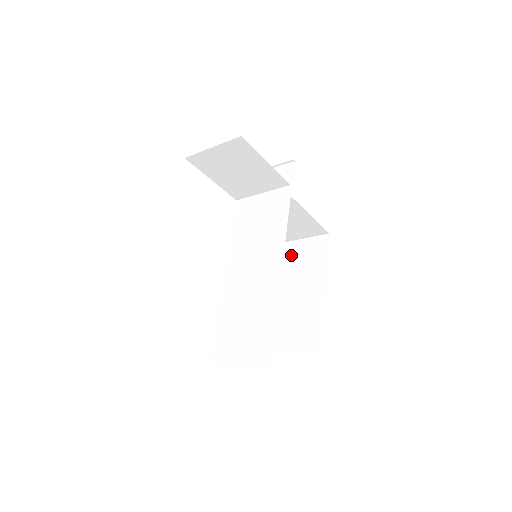
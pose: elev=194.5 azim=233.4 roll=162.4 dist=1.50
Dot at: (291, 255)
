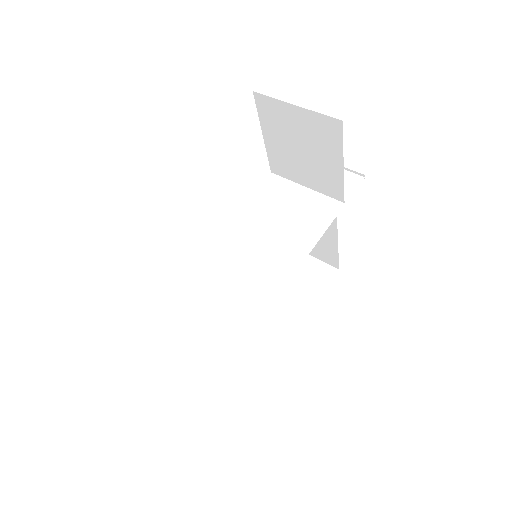
Dot at: occluded
